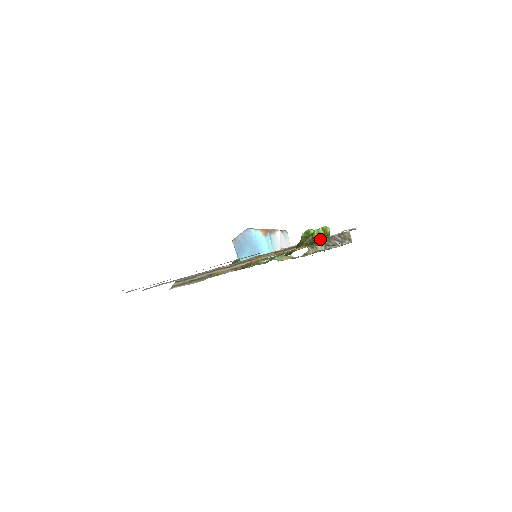
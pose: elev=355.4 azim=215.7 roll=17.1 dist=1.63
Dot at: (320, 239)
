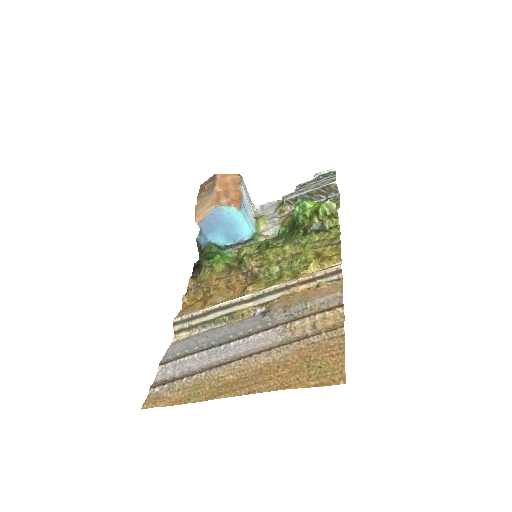
Dot at: (331, 223)
